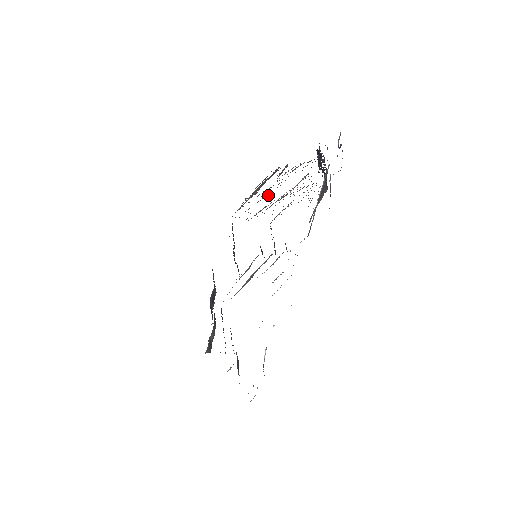
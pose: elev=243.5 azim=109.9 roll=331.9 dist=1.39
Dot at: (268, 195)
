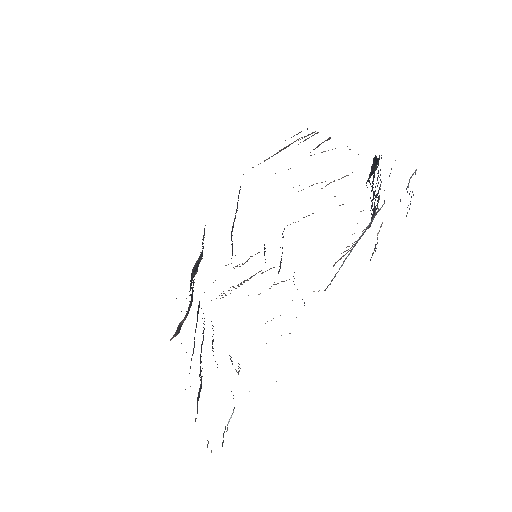
Dot at: occluded
